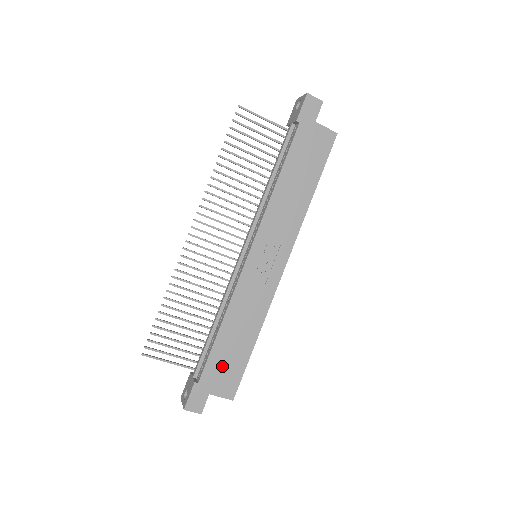
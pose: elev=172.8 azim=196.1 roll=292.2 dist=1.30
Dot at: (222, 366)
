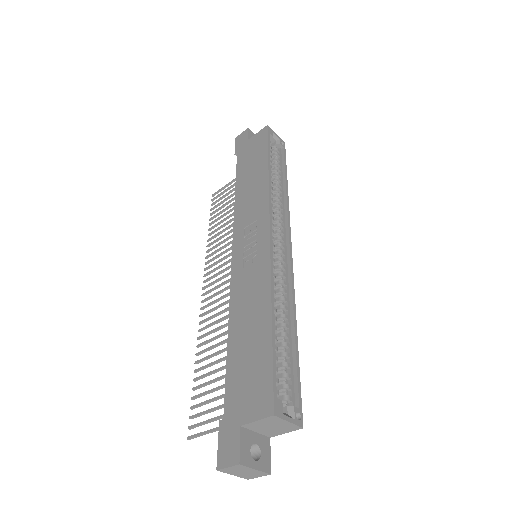
Dot at: (244, 377)
